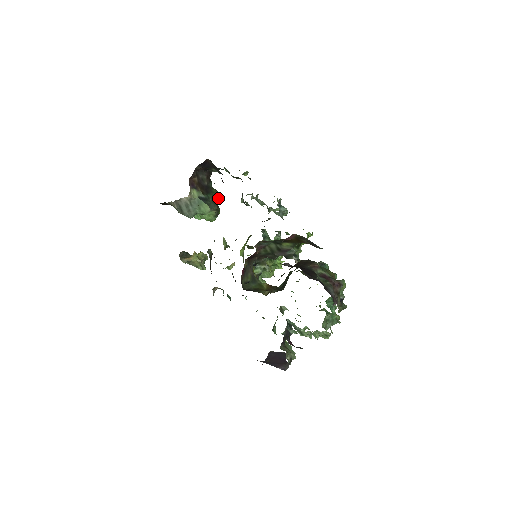
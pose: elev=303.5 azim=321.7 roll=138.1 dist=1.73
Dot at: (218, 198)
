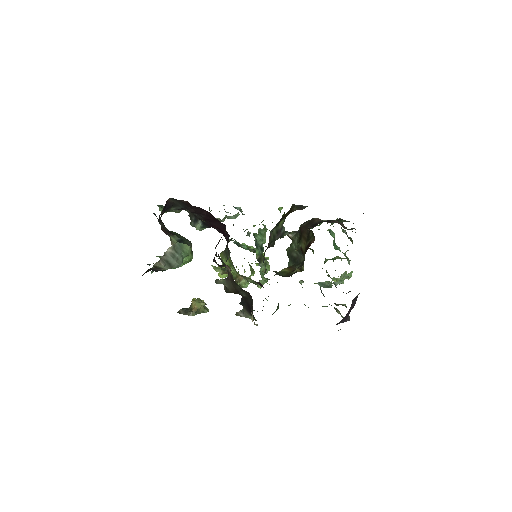
Dot at: occluded
